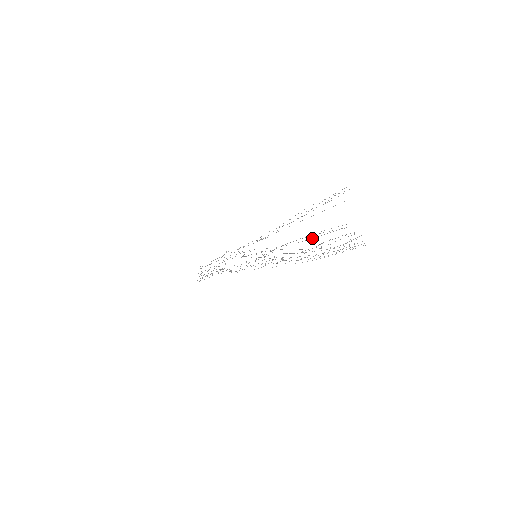
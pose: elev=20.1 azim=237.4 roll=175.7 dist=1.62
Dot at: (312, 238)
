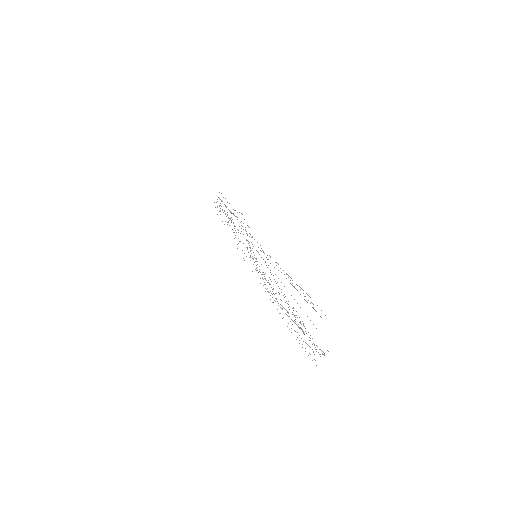
Dot at: (290, 321)
